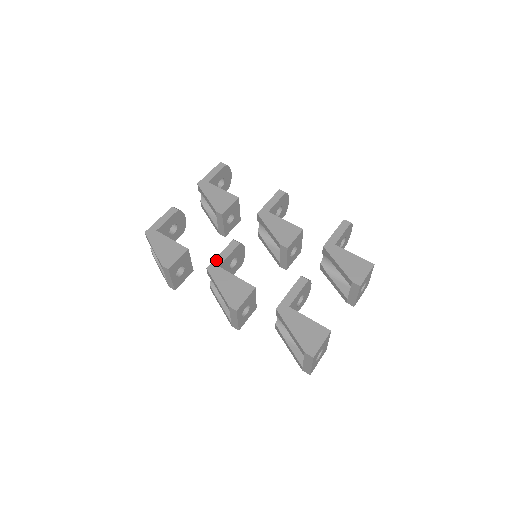
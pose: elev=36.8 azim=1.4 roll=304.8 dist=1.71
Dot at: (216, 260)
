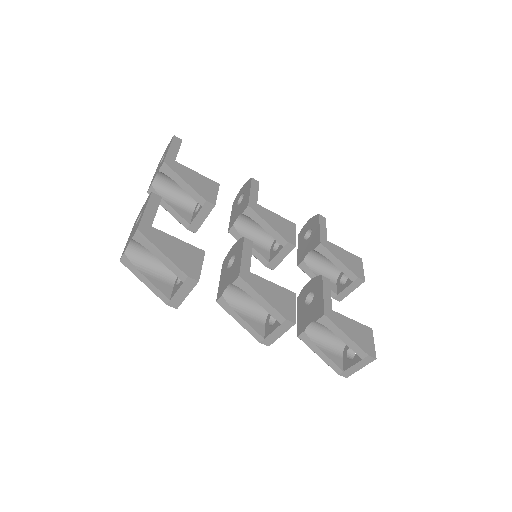
Dot at: (243, 264)
